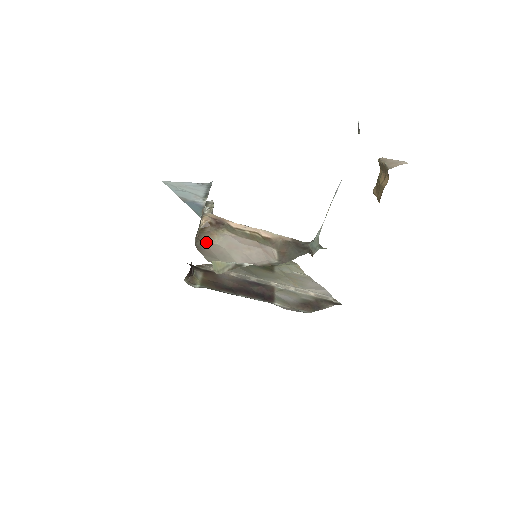
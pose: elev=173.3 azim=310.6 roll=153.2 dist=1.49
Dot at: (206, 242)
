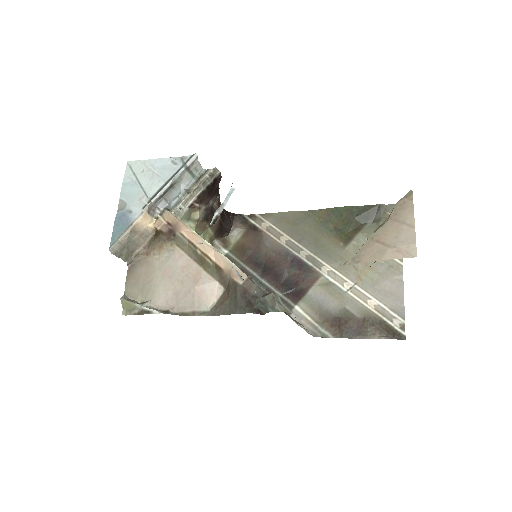
Dot at: (148, 257)
